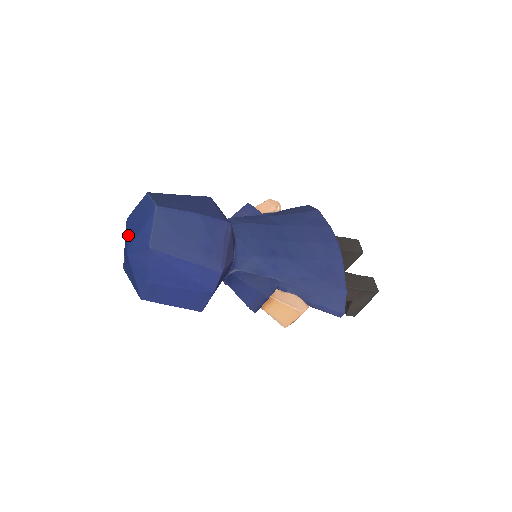
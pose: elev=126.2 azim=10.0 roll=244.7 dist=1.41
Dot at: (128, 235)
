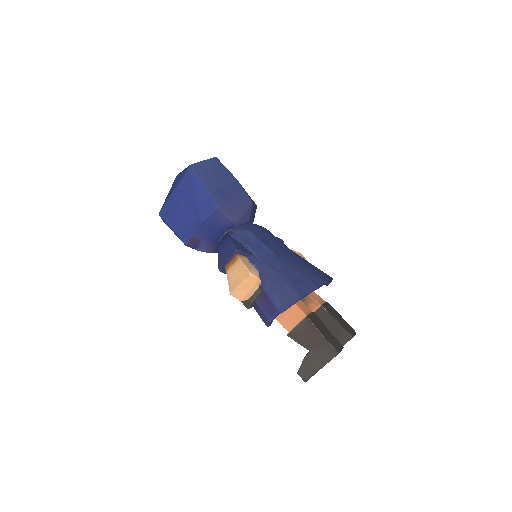
Dot at: occluded
